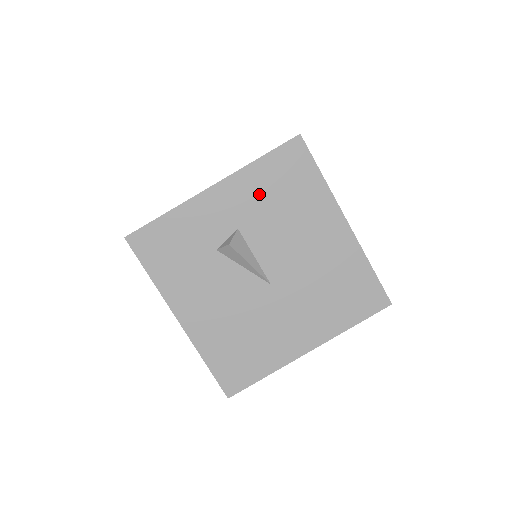
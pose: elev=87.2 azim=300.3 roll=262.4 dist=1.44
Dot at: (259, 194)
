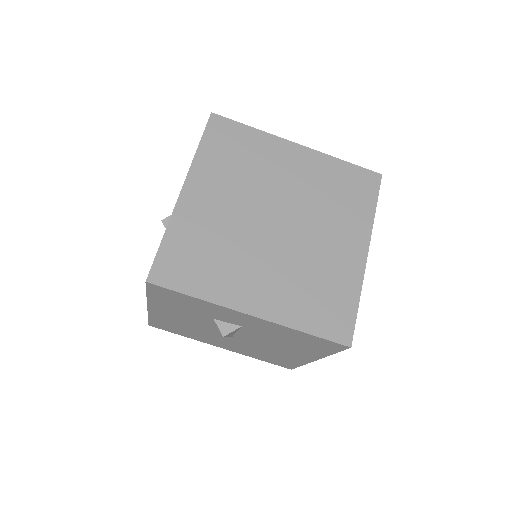
Dot at: (279, 333)
